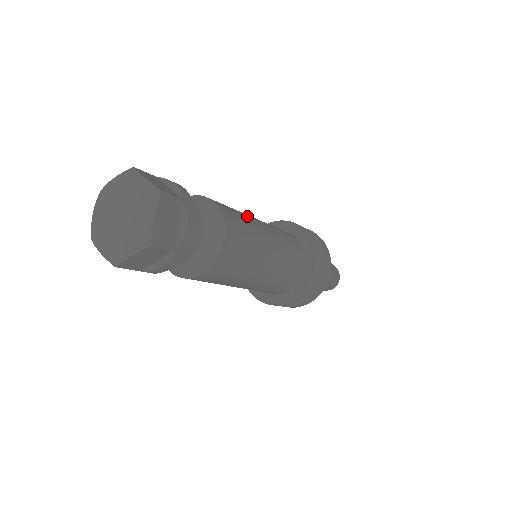
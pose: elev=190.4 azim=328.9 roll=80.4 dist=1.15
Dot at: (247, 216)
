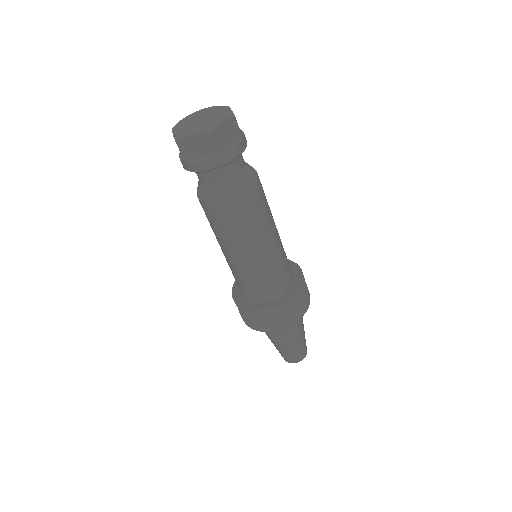
Dot at: occluded
